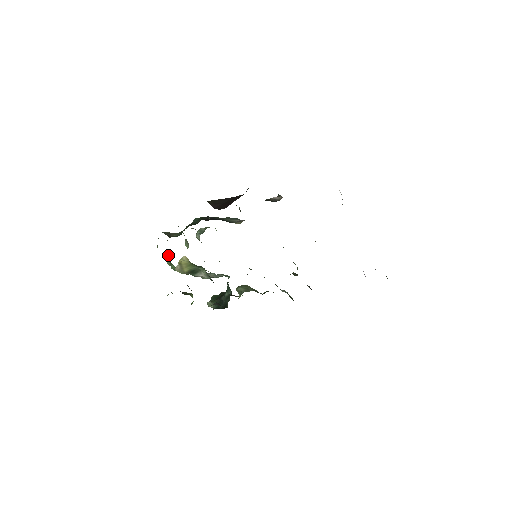
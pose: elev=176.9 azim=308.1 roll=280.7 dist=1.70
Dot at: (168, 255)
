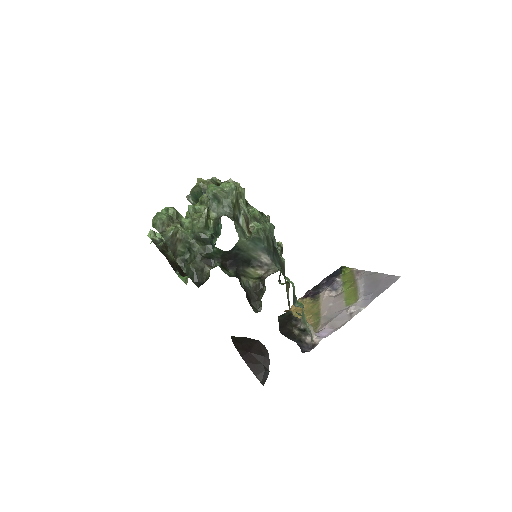
Dot at: occluded
